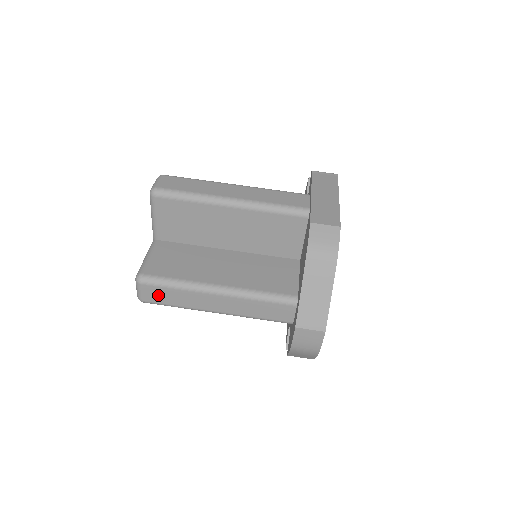
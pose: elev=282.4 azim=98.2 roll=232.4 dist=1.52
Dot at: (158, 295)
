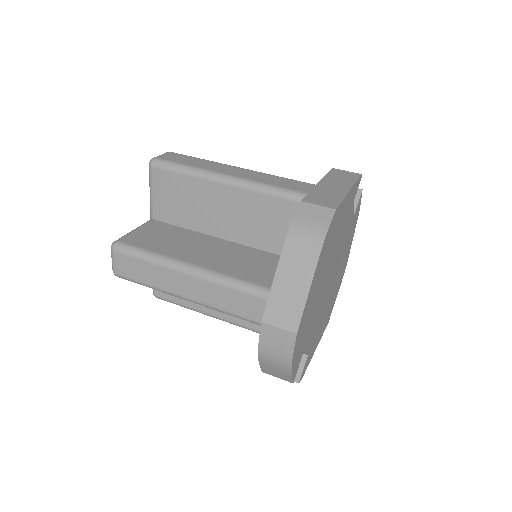
Dot at: (130, 268)
